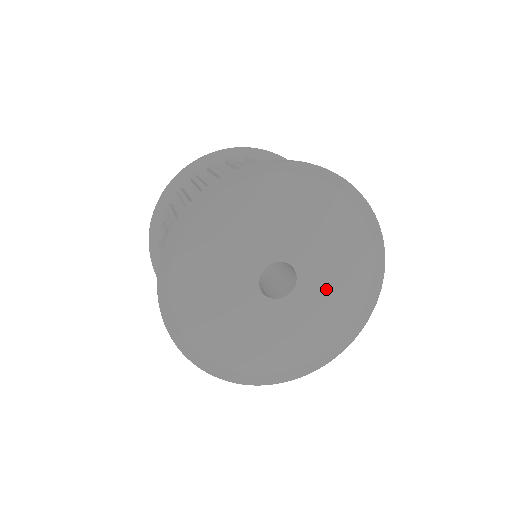
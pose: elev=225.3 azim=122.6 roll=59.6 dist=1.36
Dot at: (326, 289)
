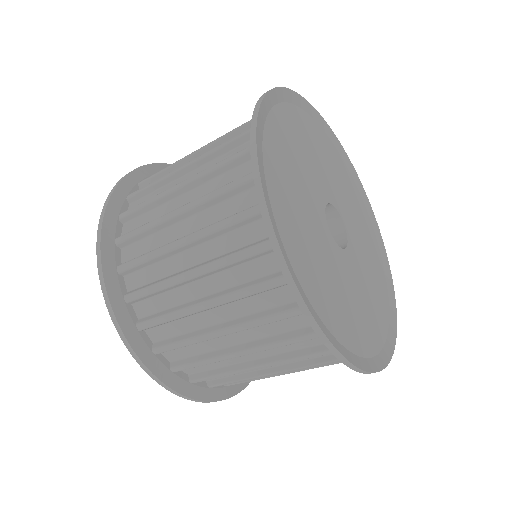
Dot at: (365, 278)
